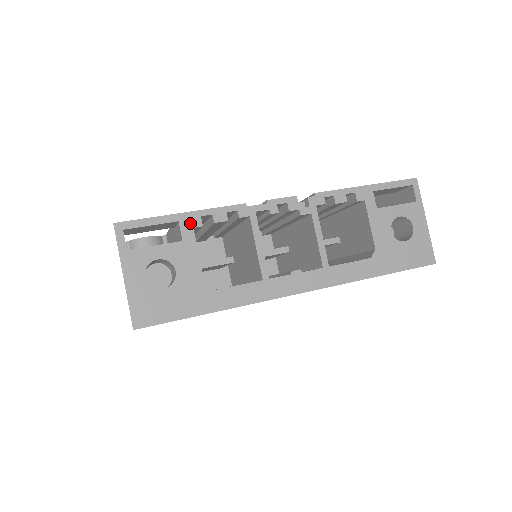
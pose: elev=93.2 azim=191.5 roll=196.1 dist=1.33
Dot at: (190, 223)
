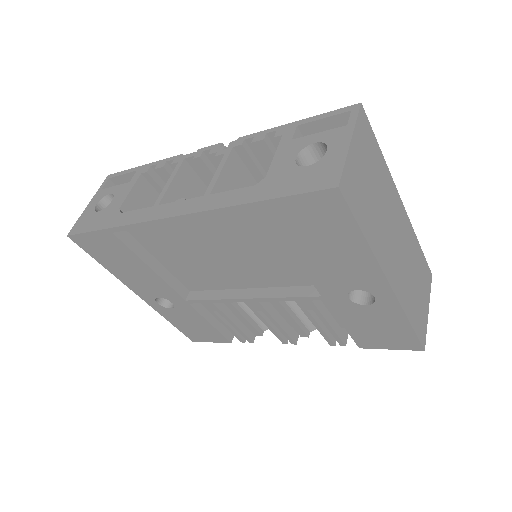
Dot at: (142, 171)
